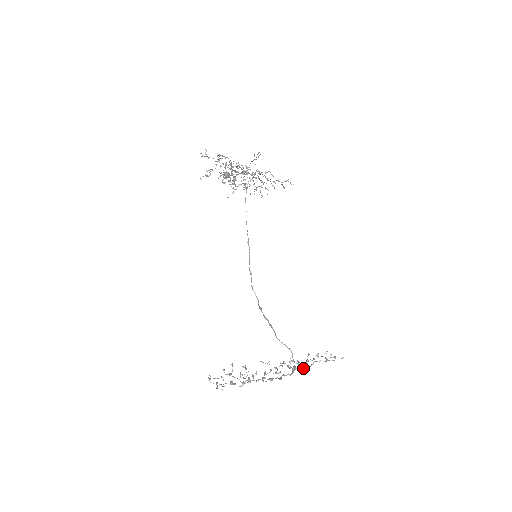
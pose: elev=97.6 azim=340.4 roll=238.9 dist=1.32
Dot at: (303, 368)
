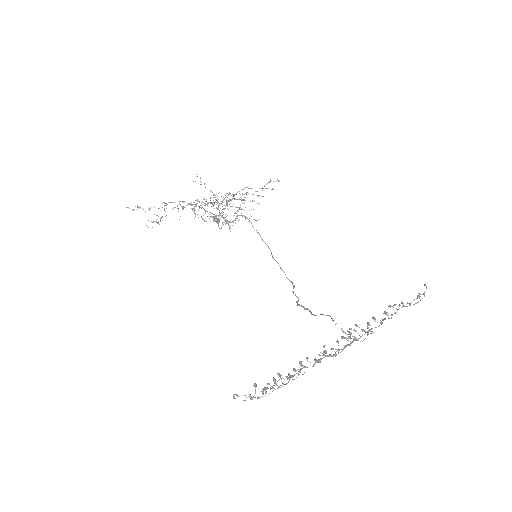
Dot at: (370, 329)
